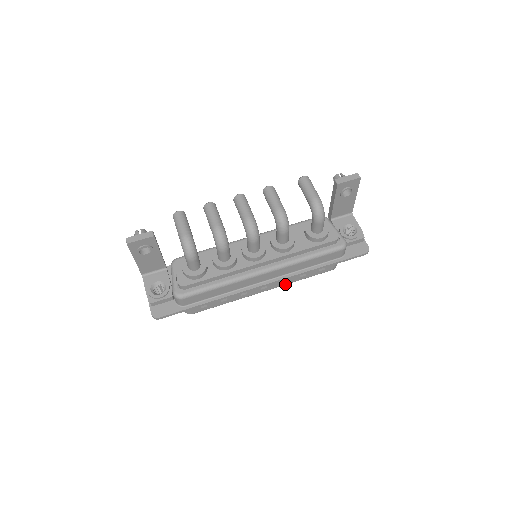
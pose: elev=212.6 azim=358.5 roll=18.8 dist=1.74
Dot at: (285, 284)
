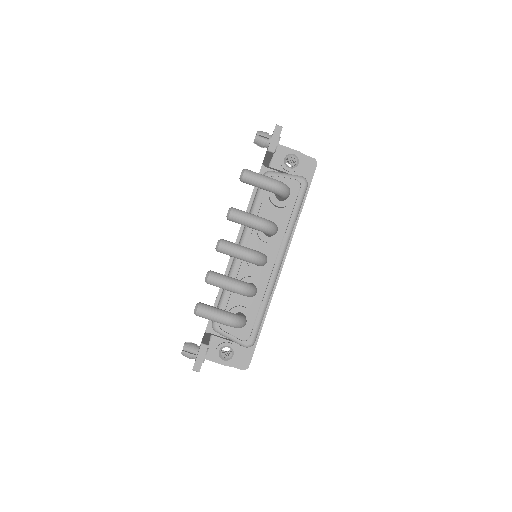
Dot at: occluded
